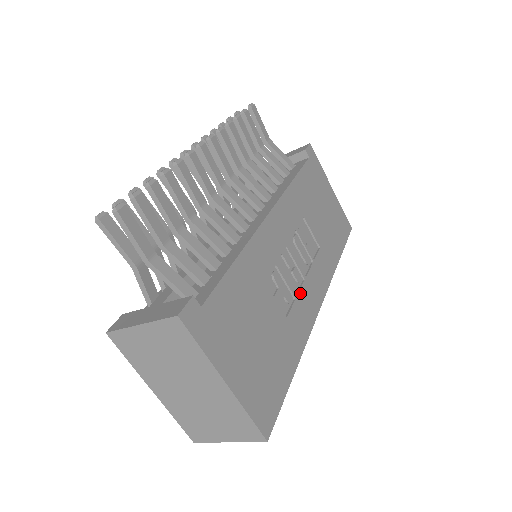
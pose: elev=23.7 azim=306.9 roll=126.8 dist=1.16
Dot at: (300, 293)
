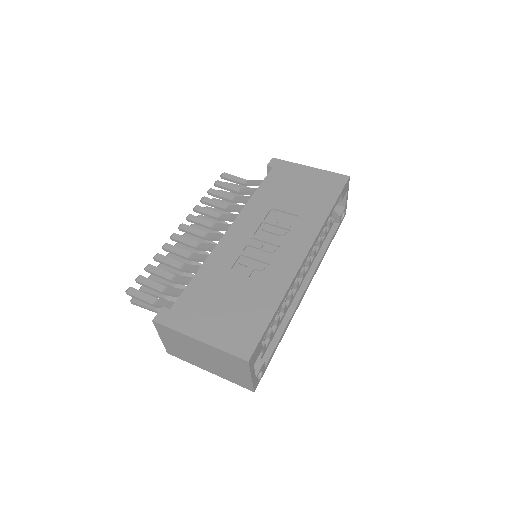
Dot at: (275, 258)
